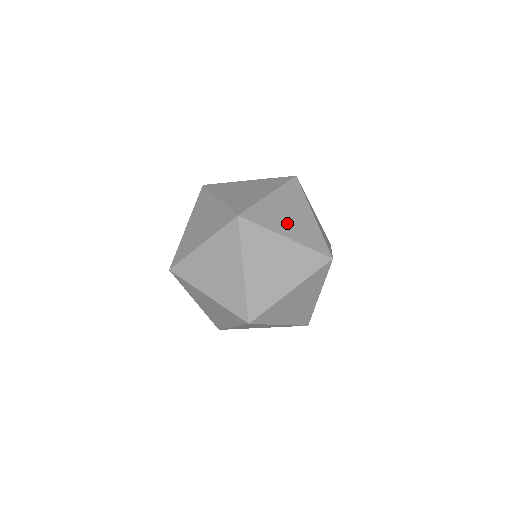
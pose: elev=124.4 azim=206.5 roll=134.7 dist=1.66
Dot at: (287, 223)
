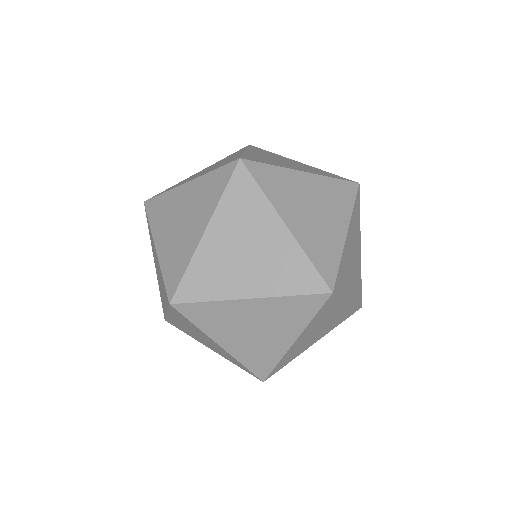
Dot at: (244, 270)
